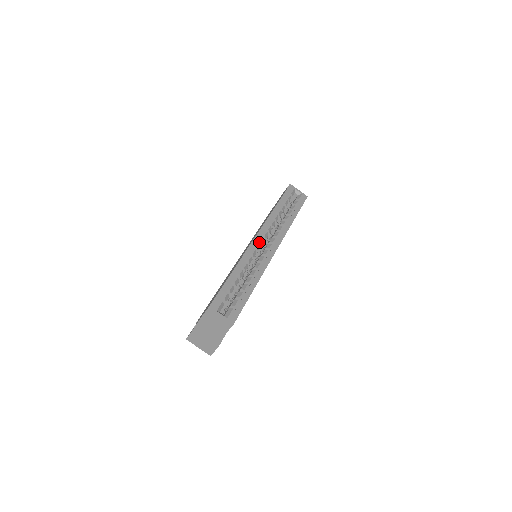
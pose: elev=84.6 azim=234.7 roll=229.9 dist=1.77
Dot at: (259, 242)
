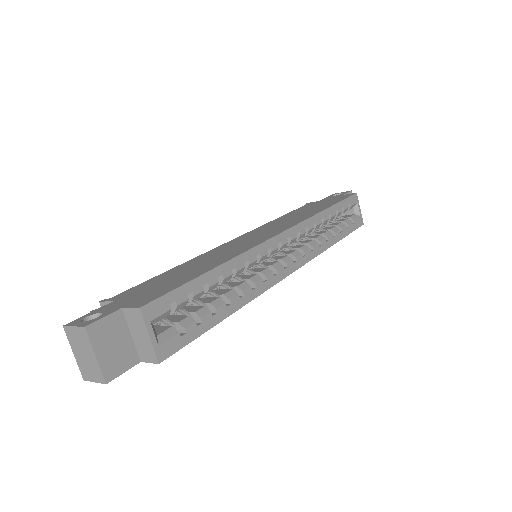
Dot at: (279, 244)
